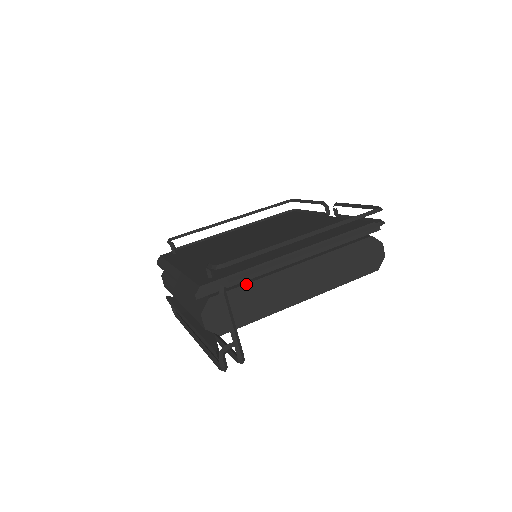
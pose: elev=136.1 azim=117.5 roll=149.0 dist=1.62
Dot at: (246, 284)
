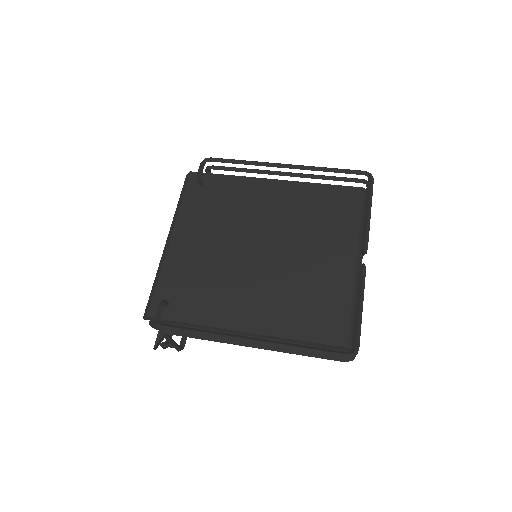
Dot at: (191, 327)
